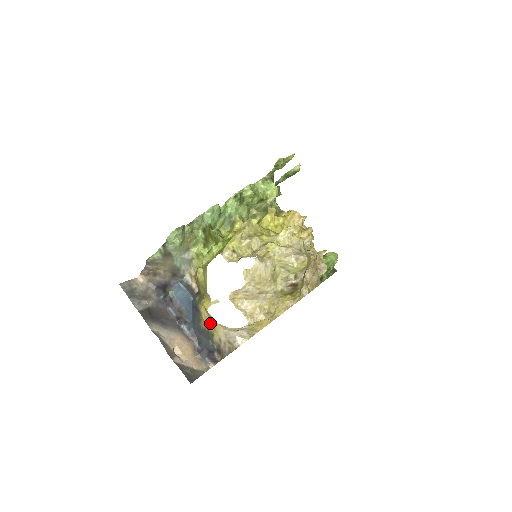
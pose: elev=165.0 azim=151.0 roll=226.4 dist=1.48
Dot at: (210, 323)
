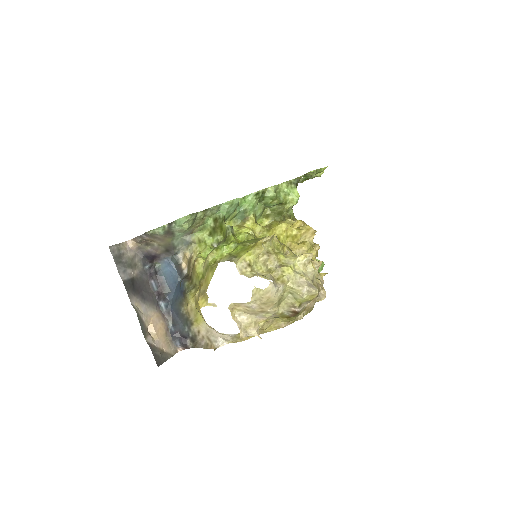
Dot at: (194, 314)
